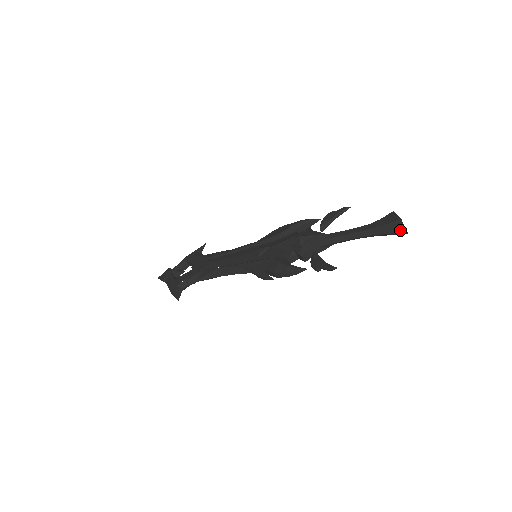
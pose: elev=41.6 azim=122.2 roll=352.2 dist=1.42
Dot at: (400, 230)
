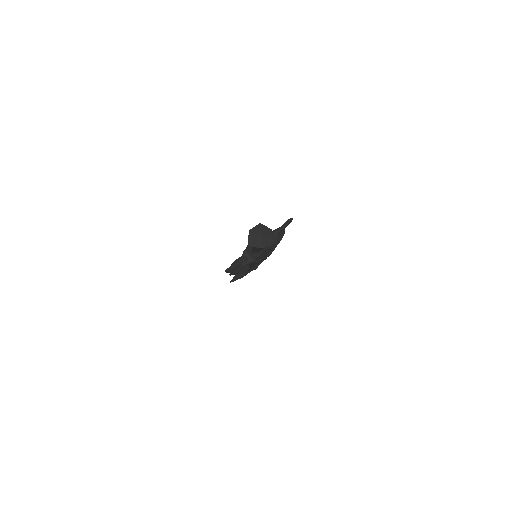
Dot at: (249, 242)
